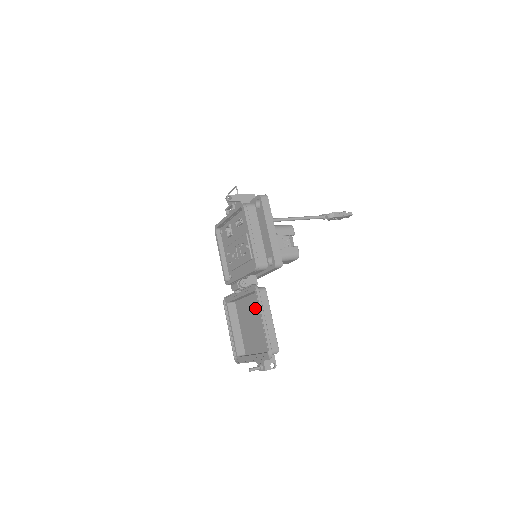
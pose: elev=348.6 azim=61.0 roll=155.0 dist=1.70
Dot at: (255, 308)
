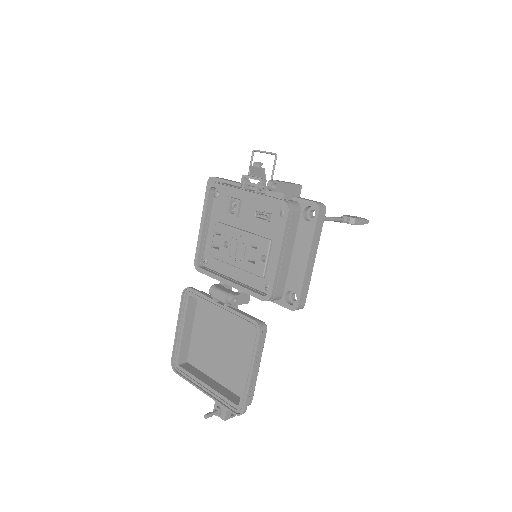
Dot at: (235, 332)
